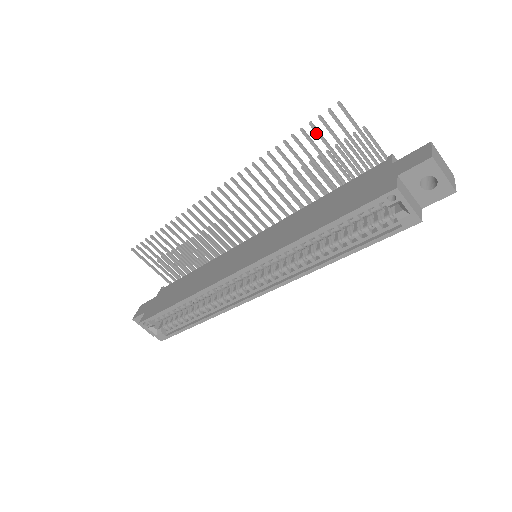
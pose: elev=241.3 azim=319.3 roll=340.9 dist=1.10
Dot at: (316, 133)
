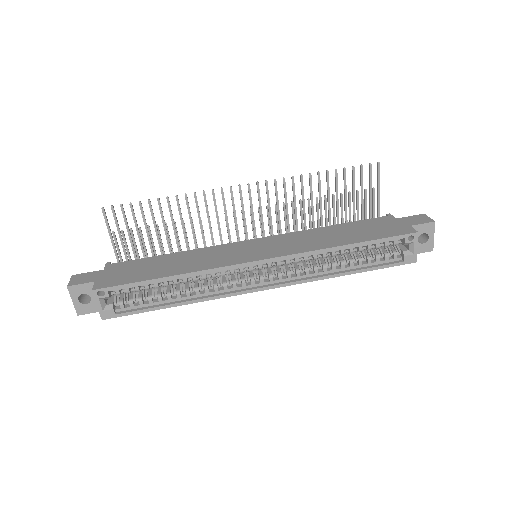
Dot at: (353, 176)
